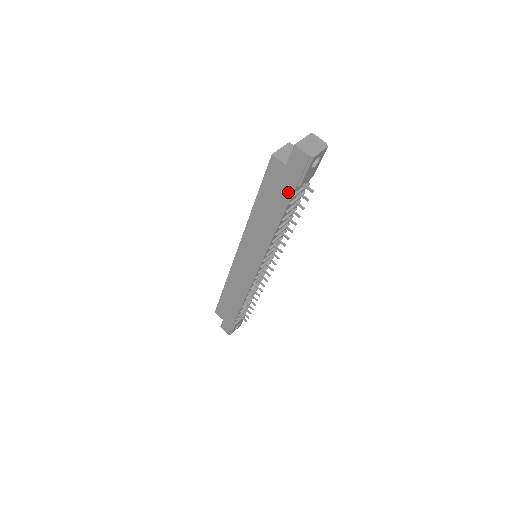
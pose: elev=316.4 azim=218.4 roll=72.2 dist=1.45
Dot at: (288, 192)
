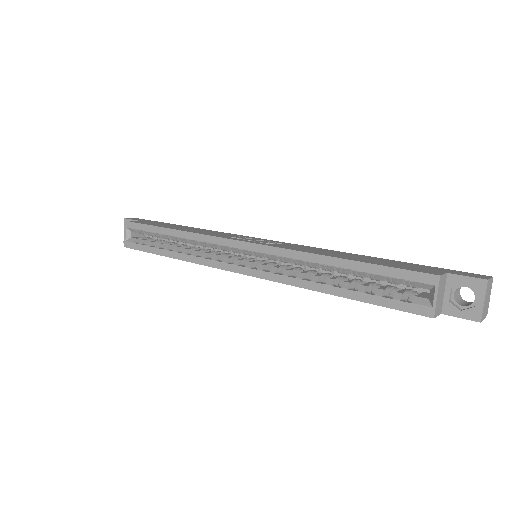
Dot at: occluded
